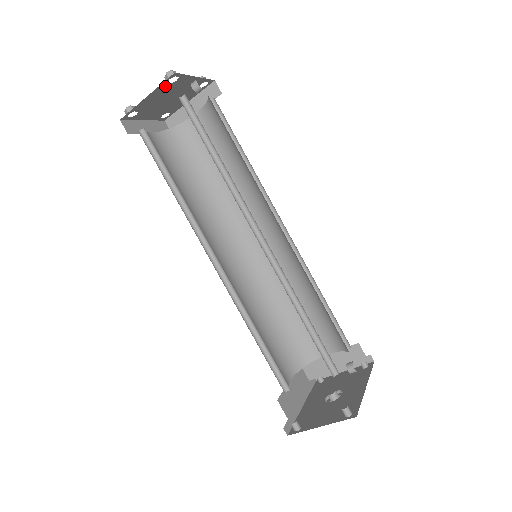
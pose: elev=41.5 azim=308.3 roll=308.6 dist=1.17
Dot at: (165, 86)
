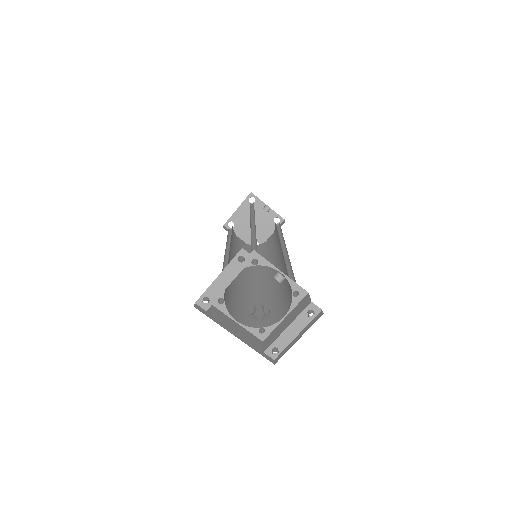
Dot at: (248, 204)
